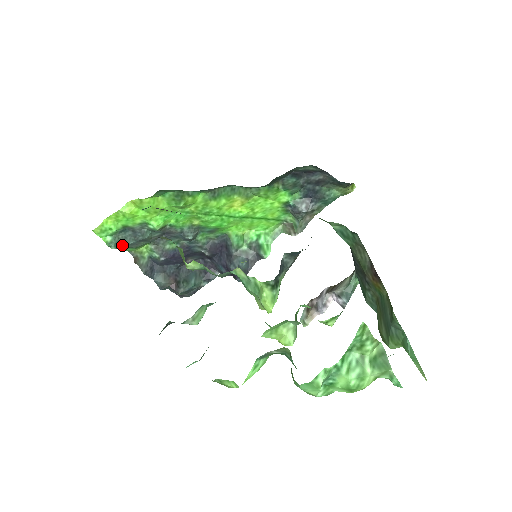
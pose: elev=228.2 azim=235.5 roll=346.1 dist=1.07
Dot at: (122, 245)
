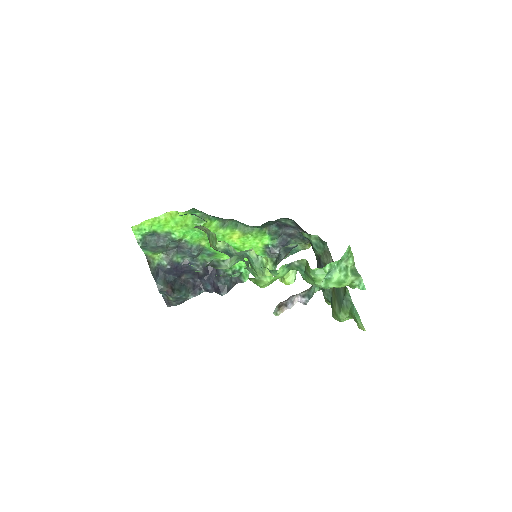
Dot at: (146, 245)
